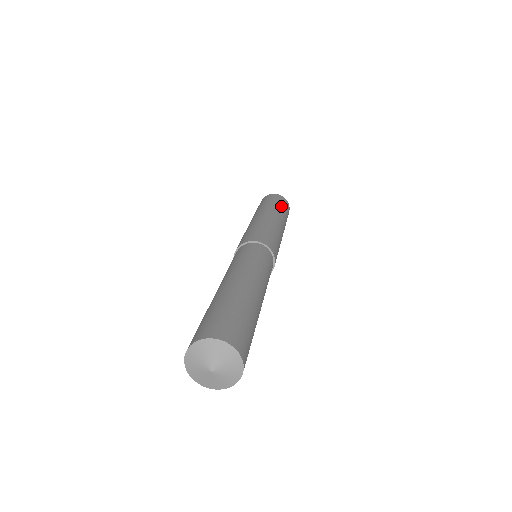
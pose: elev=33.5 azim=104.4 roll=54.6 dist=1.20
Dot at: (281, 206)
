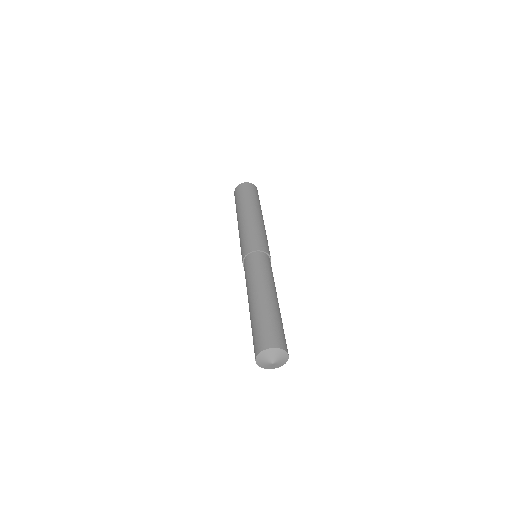
Dot at: (255, 198)
